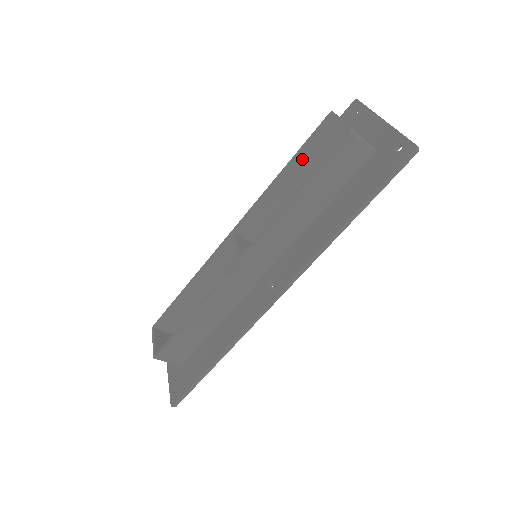
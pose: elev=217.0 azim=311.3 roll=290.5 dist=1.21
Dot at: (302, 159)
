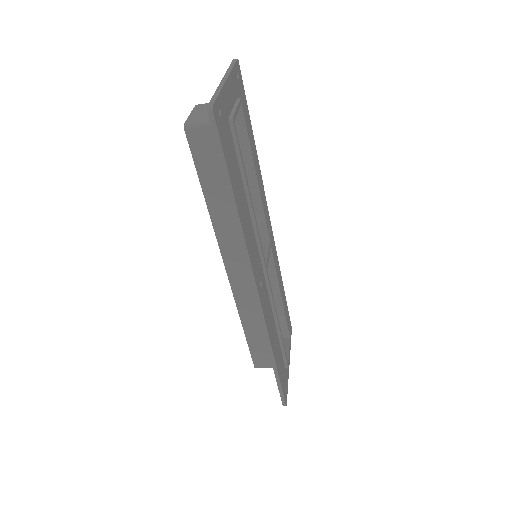
Dot at: occluded
